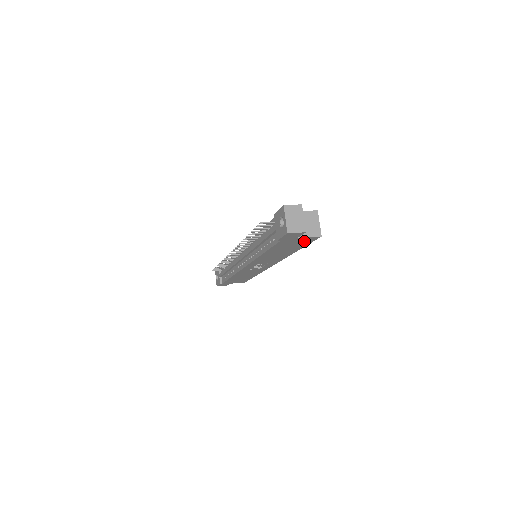
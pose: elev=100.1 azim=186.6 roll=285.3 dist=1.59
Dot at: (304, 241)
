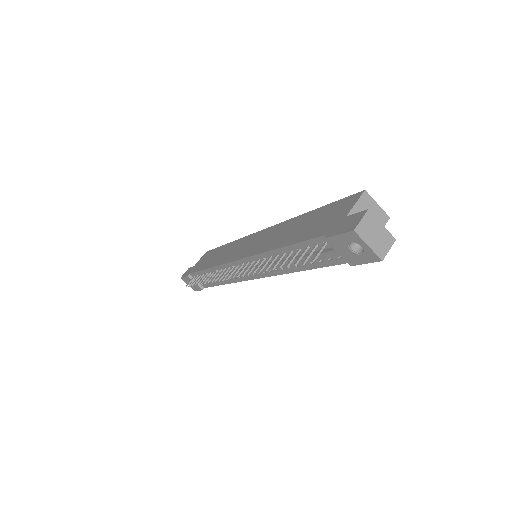
Dot at: occluded
